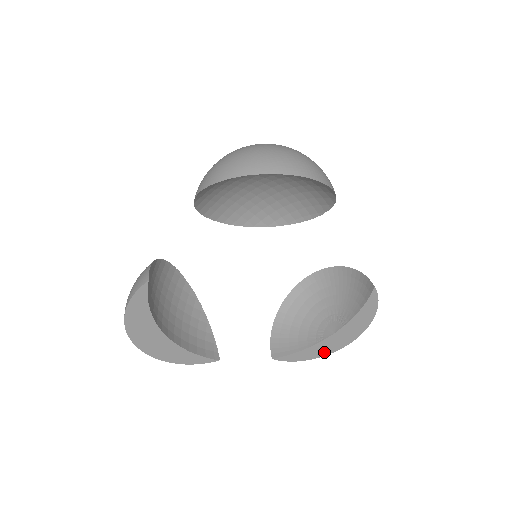
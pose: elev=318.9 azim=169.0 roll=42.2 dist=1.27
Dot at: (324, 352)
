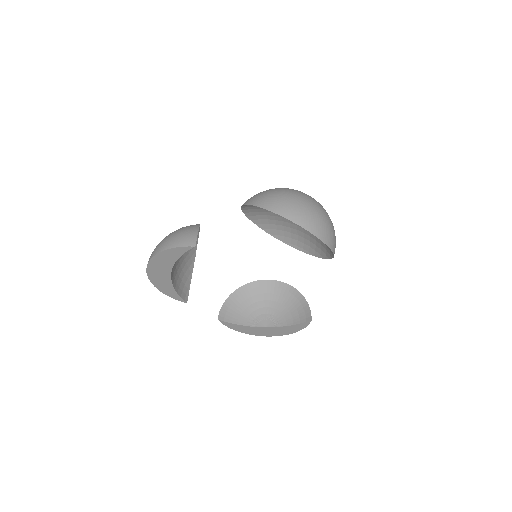
Dot at: (250, 332)
